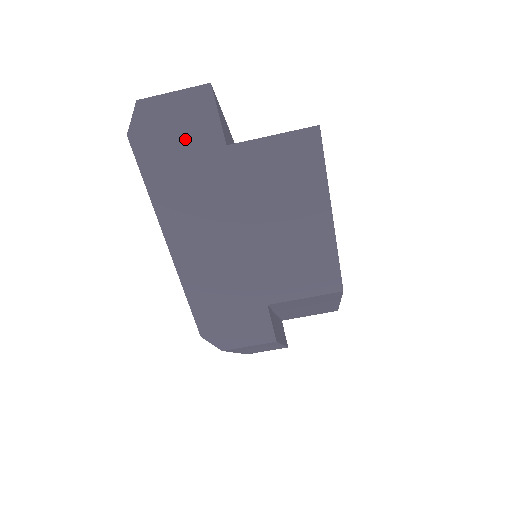
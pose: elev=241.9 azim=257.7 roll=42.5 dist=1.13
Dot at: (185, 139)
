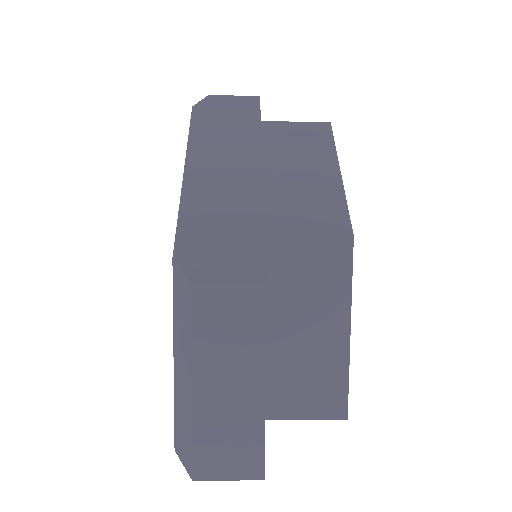
Dot at: occluded
